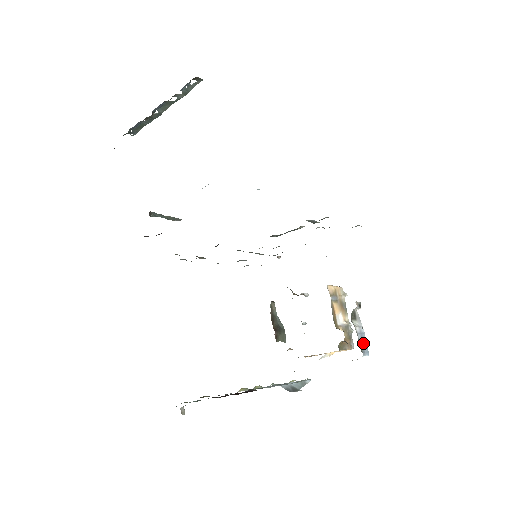
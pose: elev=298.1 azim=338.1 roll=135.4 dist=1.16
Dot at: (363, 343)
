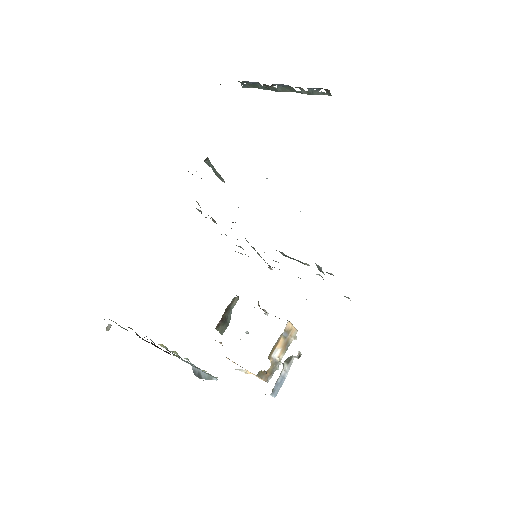
Dot at: (278, 385)
